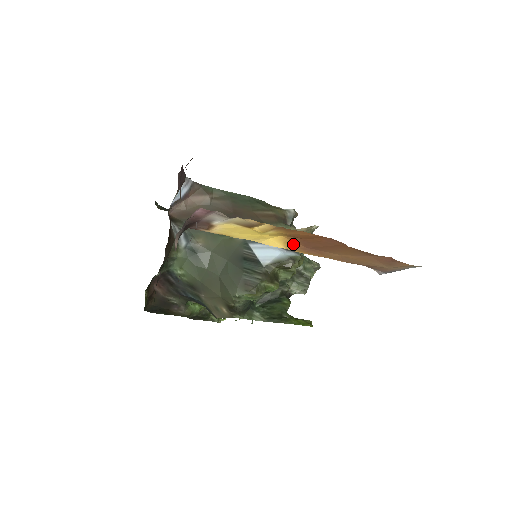
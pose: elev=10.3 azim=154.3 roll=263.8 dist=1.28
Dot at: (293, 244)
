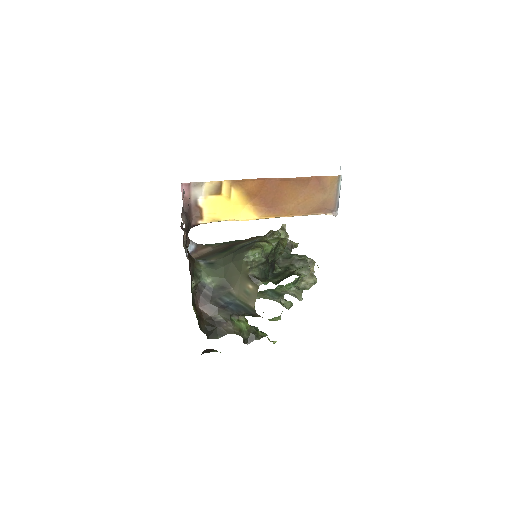
Dot at: (259, 210)
